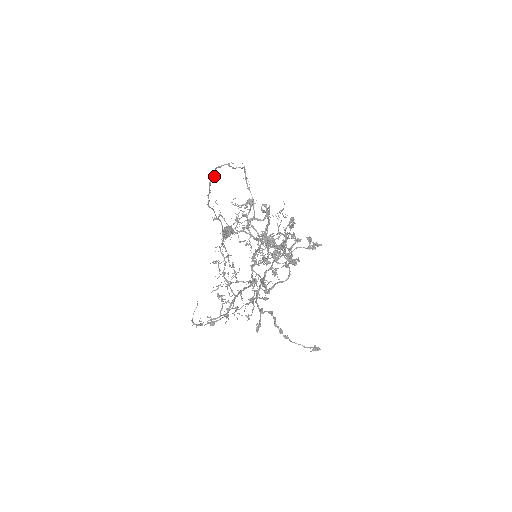
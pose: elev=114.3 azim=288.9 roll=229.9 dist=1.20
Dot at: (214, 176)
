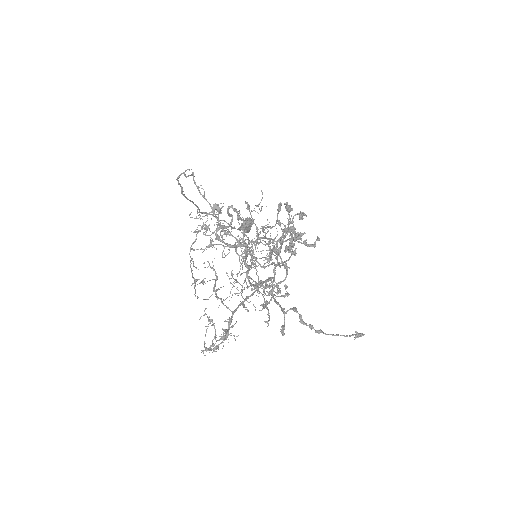
Dot at: (181, 187)
